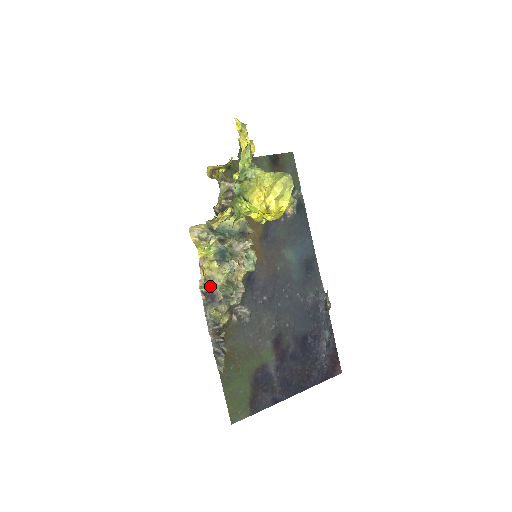
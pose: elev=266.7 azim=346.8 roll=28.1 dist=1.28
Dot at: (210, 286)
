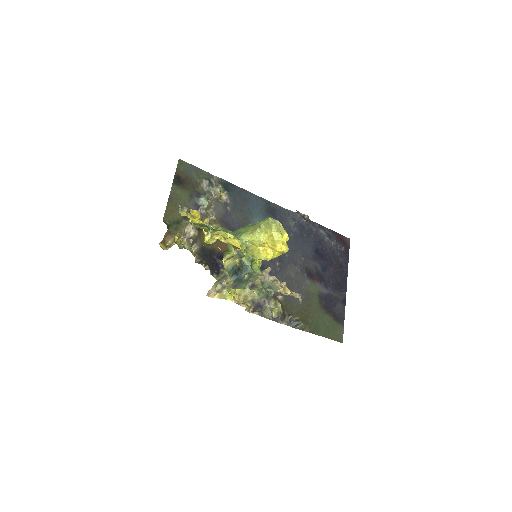
Dot at: (250, 303)
